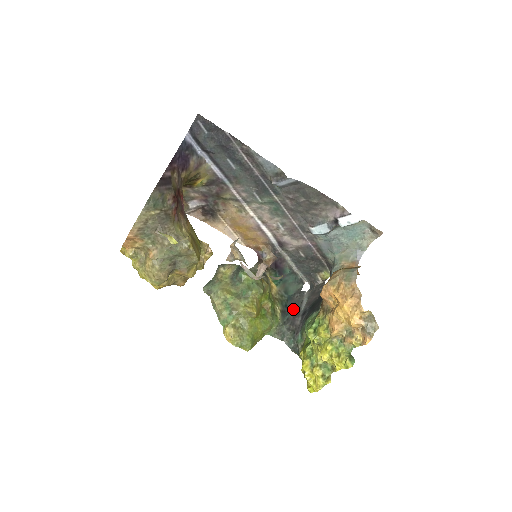
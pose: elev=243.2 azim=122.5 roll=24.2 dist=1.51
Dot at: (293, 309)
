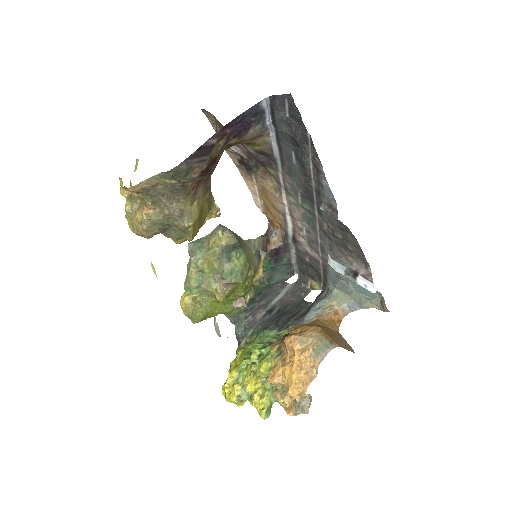
Dot at: (264, 298)
